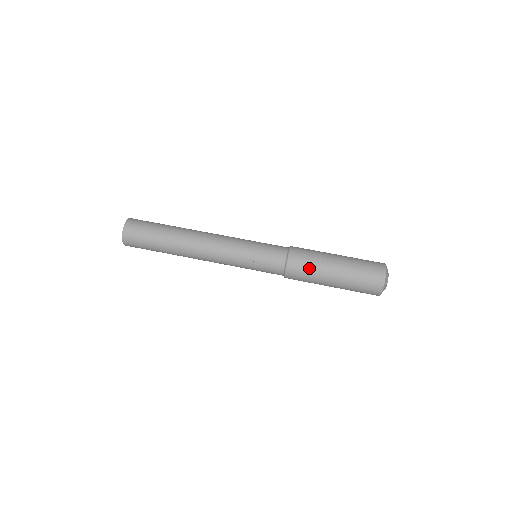
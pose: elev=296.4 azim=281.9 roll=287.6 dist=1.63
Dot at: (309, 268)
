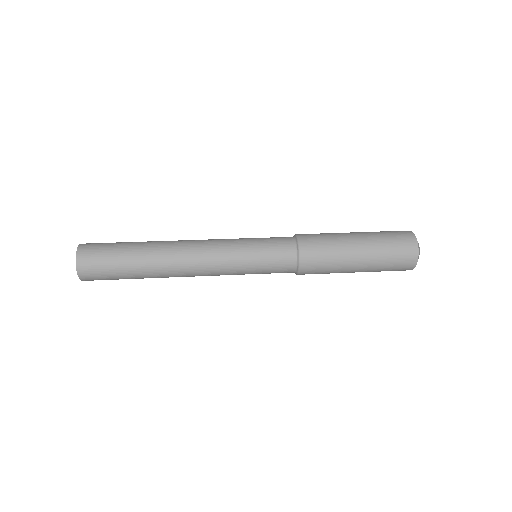
Dot at: (322, 233)
